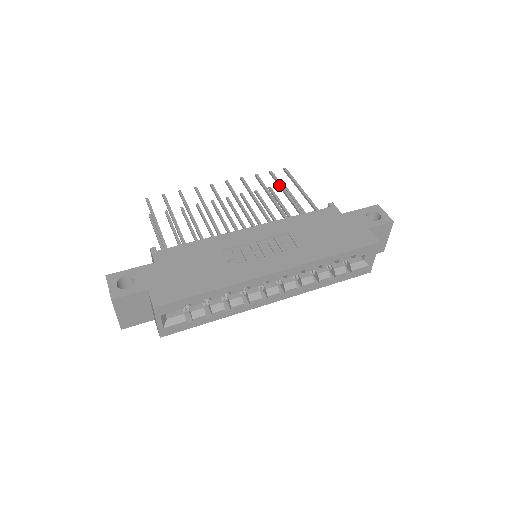
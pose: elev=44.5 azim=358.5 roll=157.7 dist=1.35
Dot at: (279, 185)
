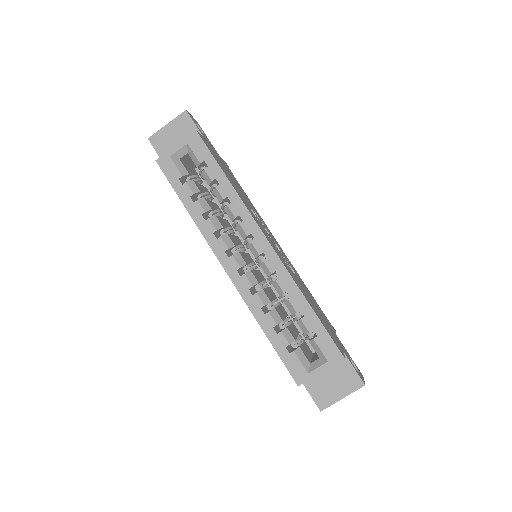
Dot at: occluded
